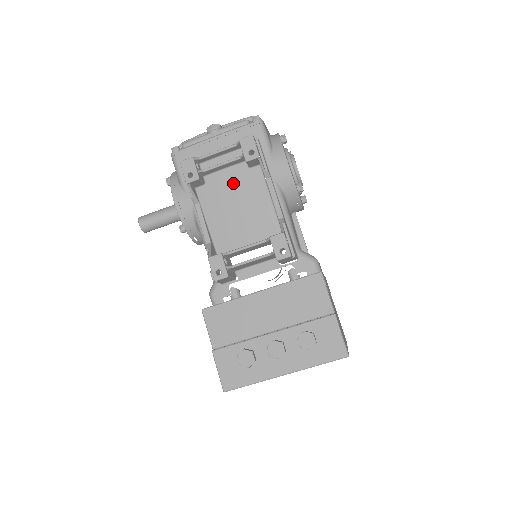
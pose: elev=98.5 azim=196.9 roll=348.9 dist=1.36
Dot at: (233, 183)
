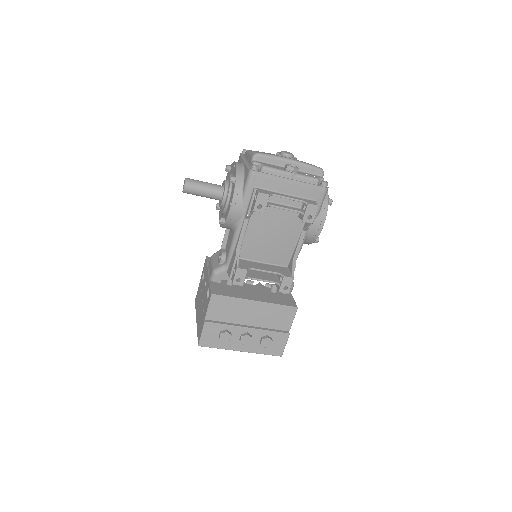
Dot at: (281, 220)
